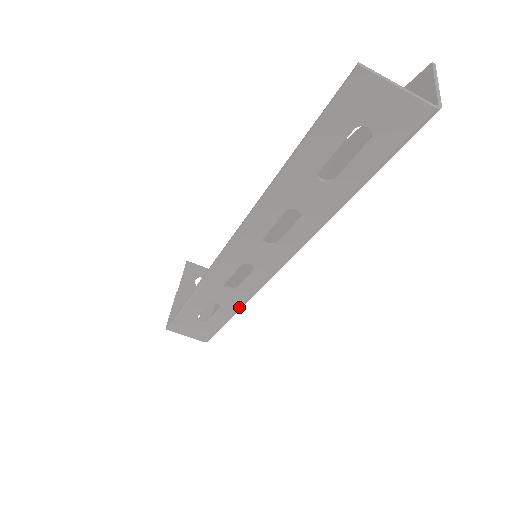
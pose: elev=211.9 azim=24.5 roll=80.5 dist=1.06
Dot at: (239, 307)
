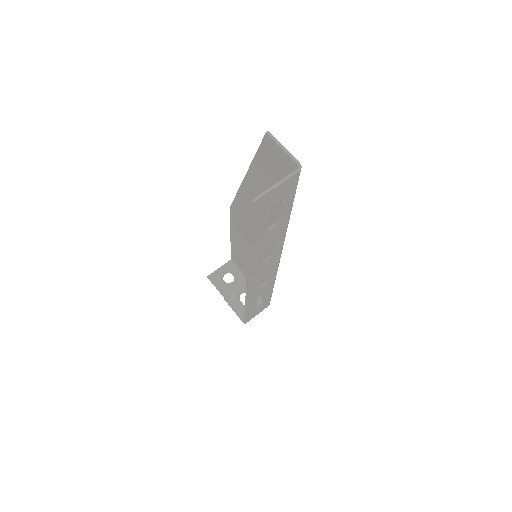
Dot at: (274, 283)
